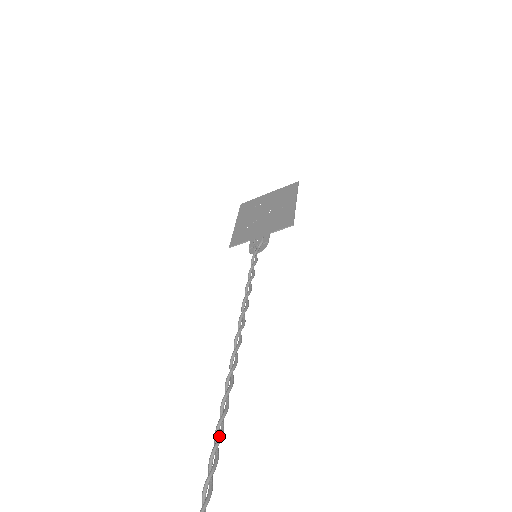
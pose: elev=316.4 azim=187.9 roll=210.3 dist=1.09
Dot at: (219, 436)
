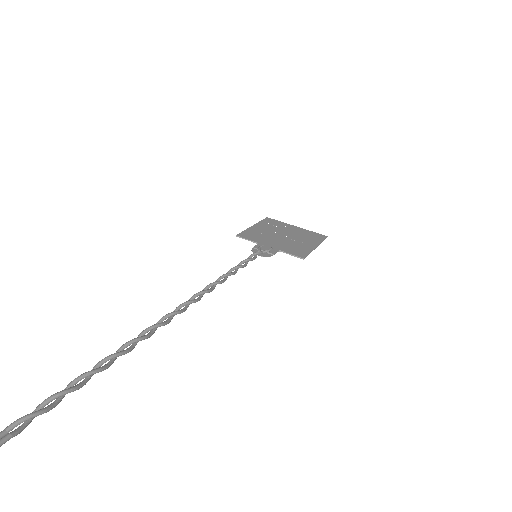
Dot at: (126, 349)
